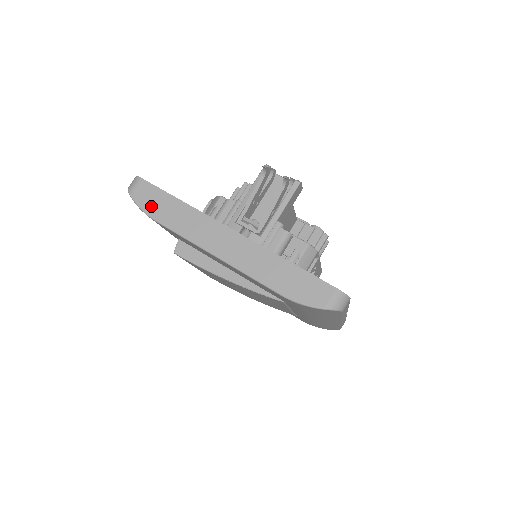
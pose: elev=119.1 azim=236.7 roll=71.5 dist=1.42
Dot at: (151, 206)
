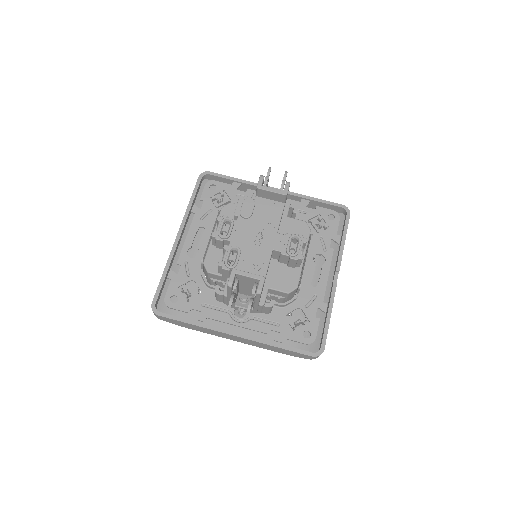
Dot at: (177, 324)
